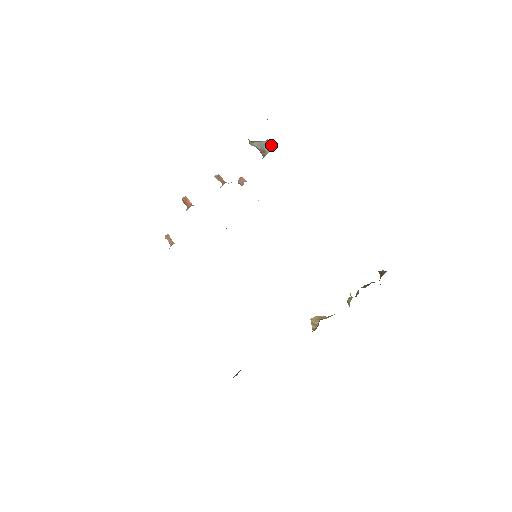
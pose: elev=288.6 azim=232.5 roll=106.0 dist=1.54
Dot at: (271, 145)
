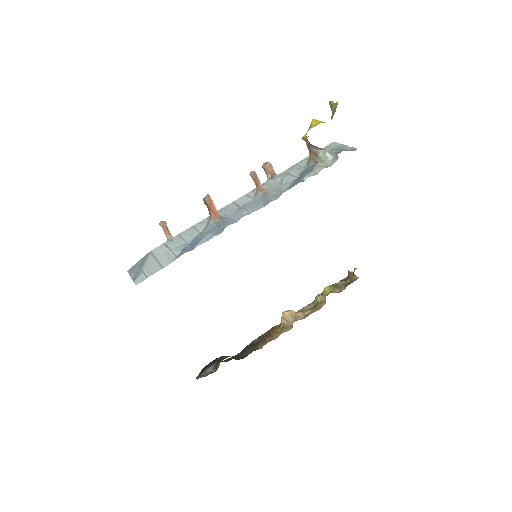
Dot at: (329, 155)
